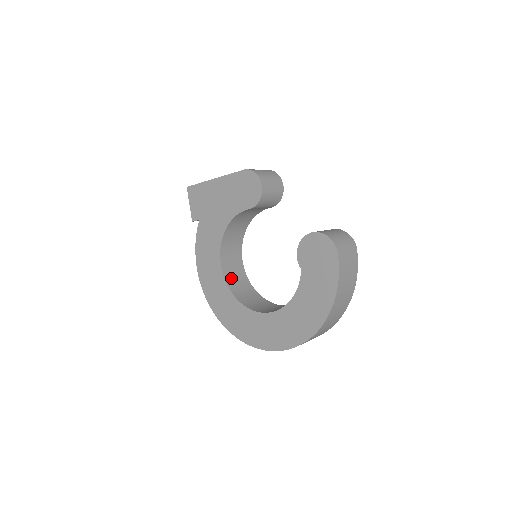
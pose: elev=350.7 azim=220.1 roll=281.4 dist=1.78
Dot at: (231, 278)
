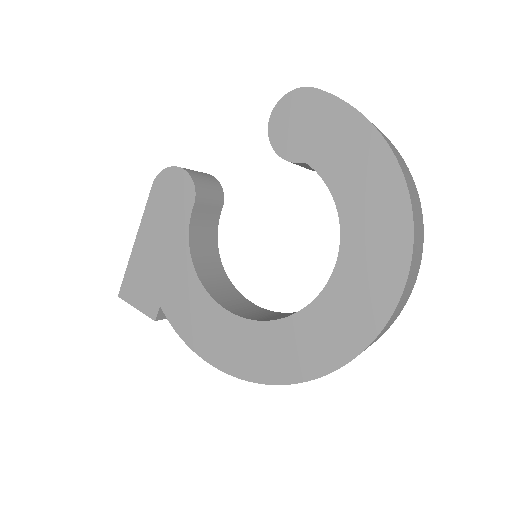
Dot at: (258, 317)
